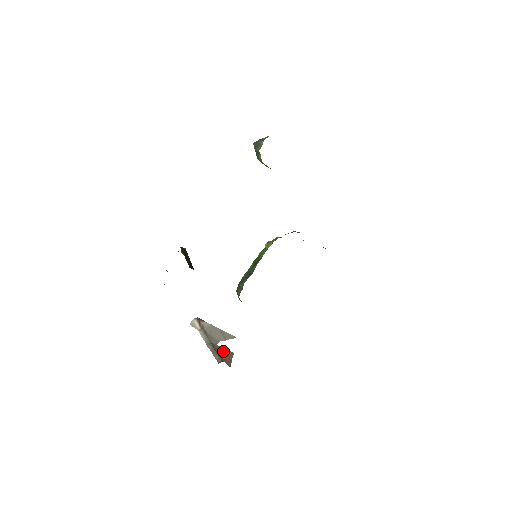
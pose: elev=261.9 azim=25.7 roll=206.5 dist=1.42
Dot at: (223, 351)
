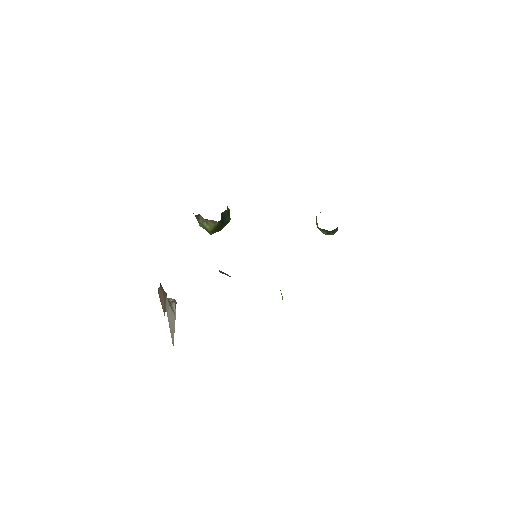
Dot at: occluded
